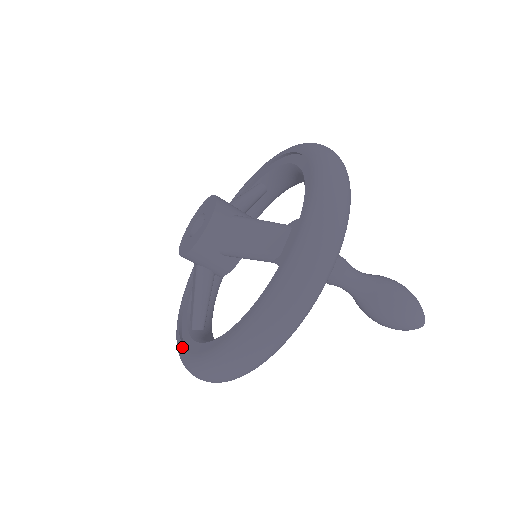
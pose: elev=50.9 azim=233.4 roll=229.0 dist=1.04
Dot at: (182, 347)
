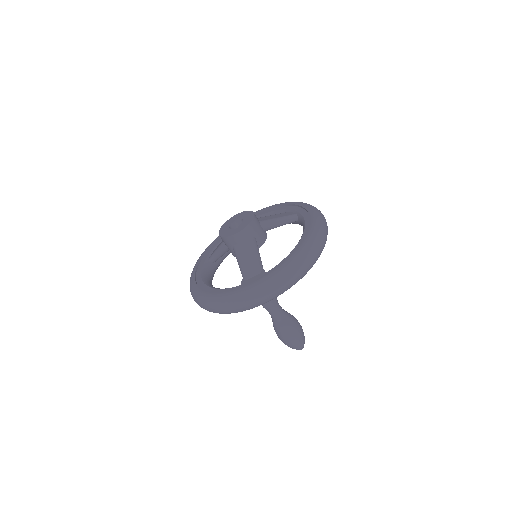
Dot at: (197, 265)
